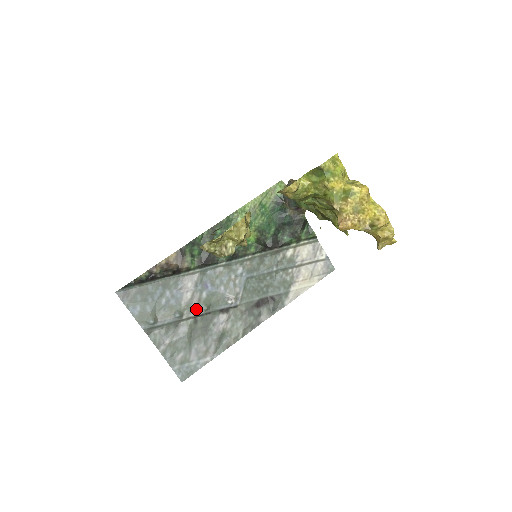
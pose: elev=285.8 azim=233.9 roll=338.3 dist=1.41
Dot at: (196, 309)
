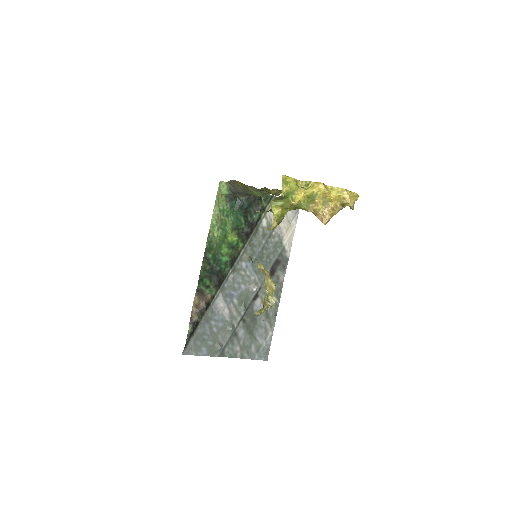
Dot at: (238, 314)
